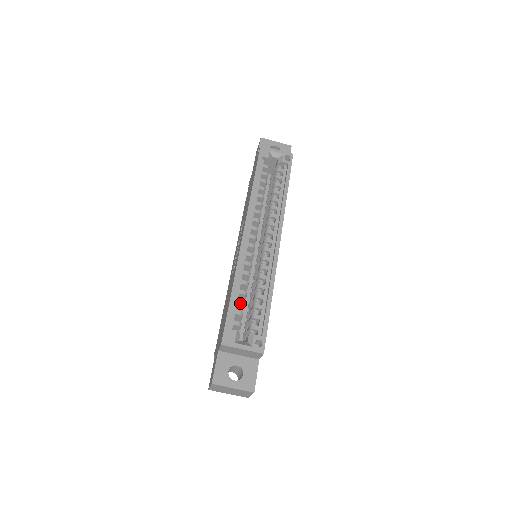
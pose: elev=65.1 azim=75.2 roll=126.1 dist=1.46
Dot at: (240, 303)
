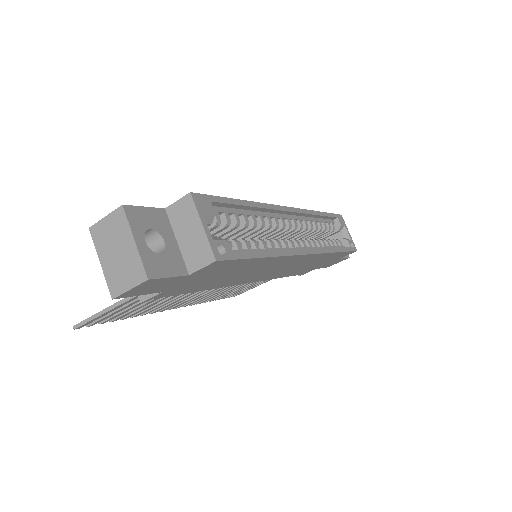
Dot at: (237, 217)
